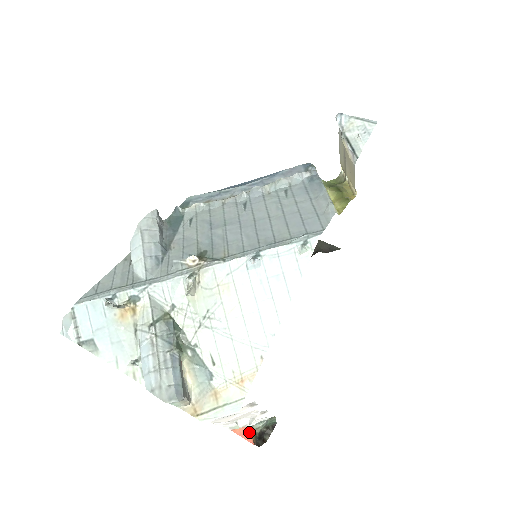
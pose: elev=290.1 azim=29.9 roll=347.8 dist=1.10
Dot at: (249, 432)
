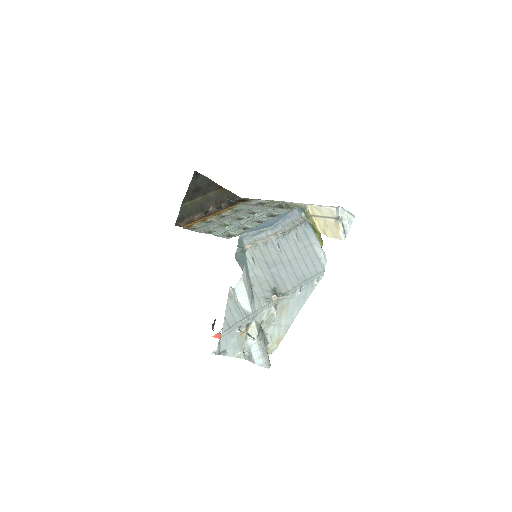
Dot at: (220, 335)
